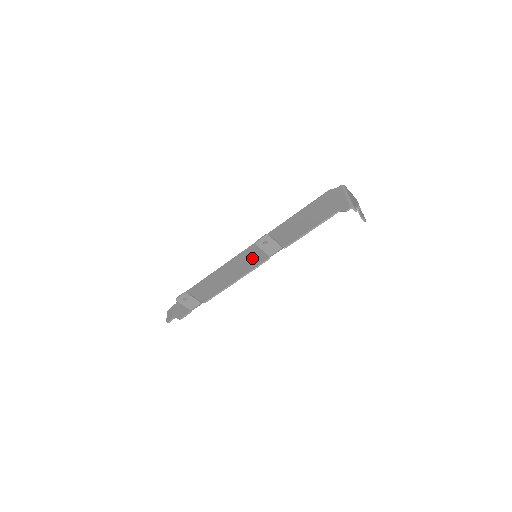
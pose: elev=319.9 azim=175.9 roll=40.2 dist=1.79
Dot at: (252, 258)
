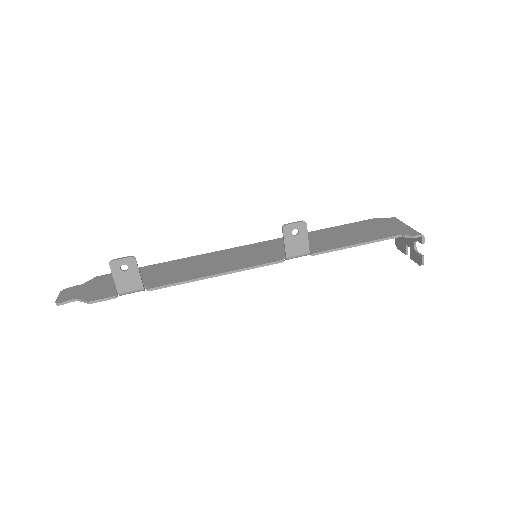
Dot at: (250, 256)
